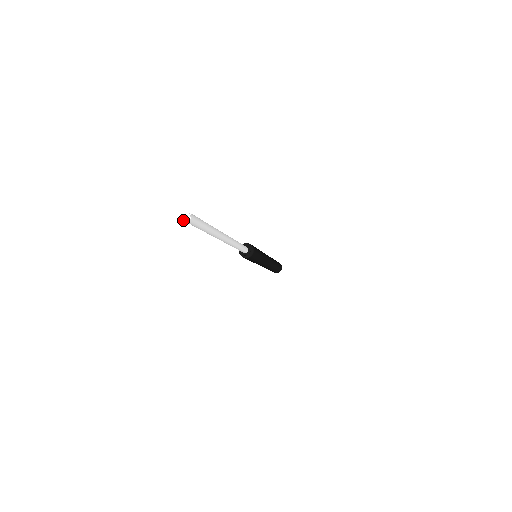
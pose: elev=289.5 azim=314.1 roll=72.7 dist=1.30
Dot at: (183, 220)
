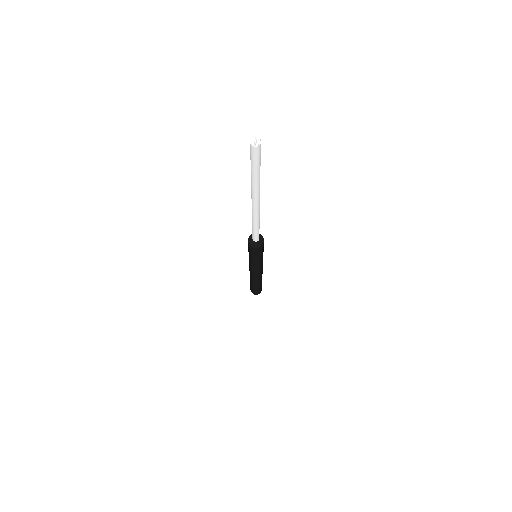
Dot at: (258, 143)
